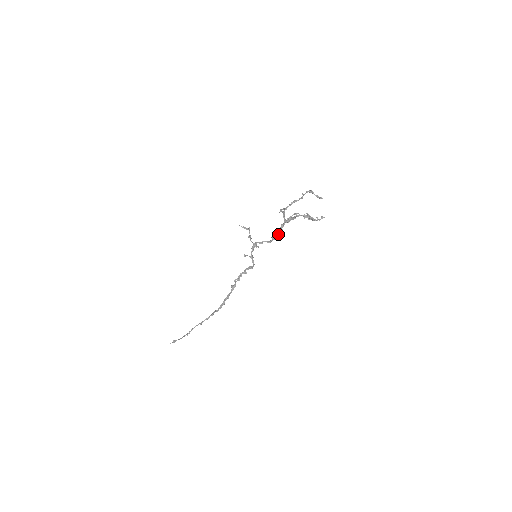
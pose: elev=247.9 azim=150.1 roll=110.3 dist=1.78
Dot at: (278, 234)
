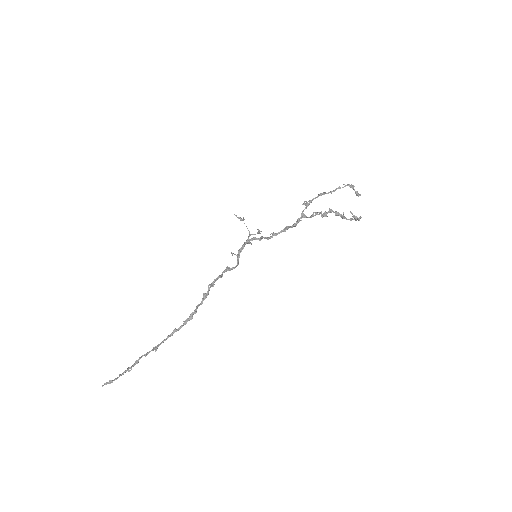
Dot at: (283, 230)
